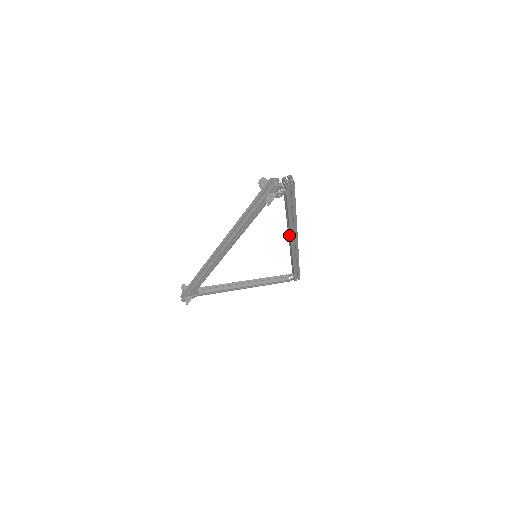
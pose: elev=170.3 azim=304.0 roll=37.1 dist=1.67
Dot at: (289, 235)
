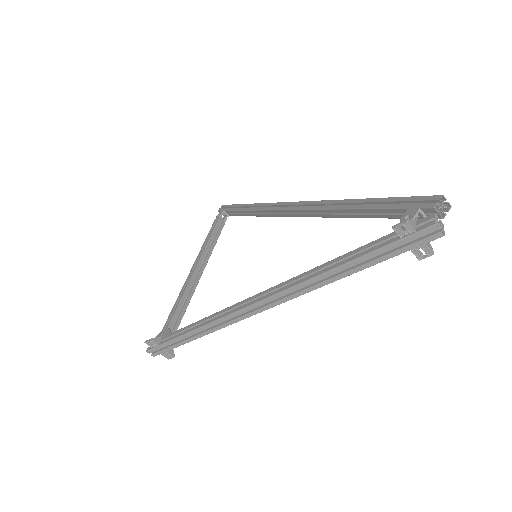
Dot at: (307, 214)
